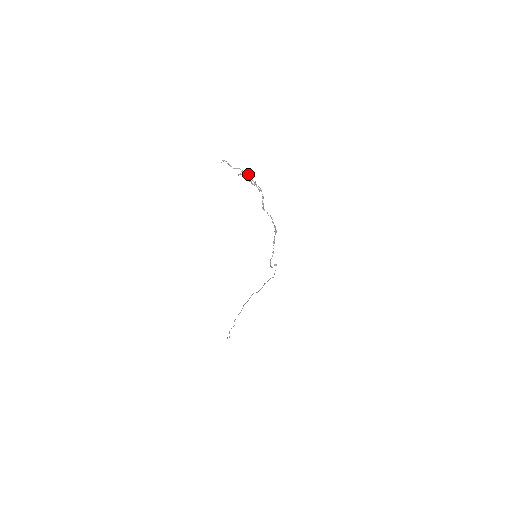
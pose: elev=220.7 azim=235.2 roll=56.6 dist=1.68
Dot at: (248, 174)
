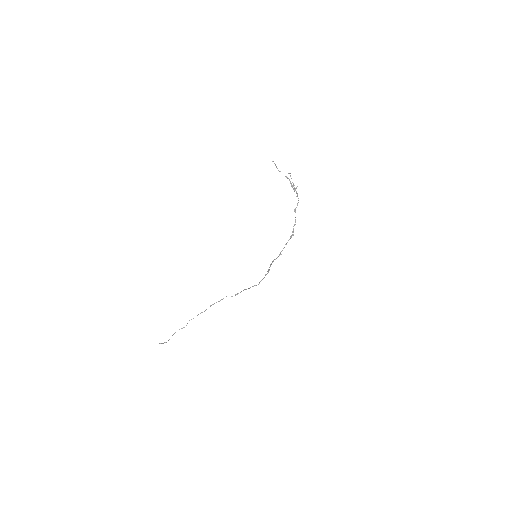
Dot at: (290, 181)
